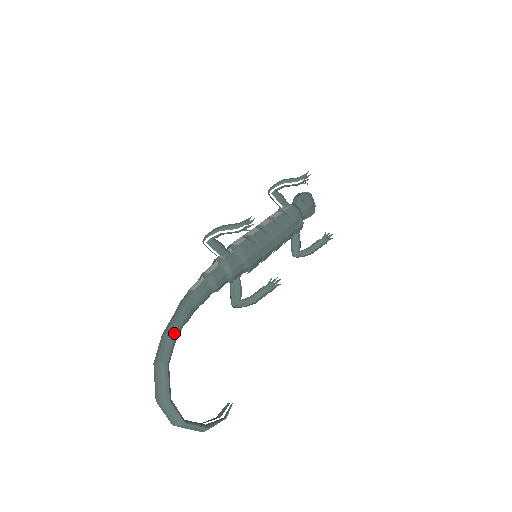
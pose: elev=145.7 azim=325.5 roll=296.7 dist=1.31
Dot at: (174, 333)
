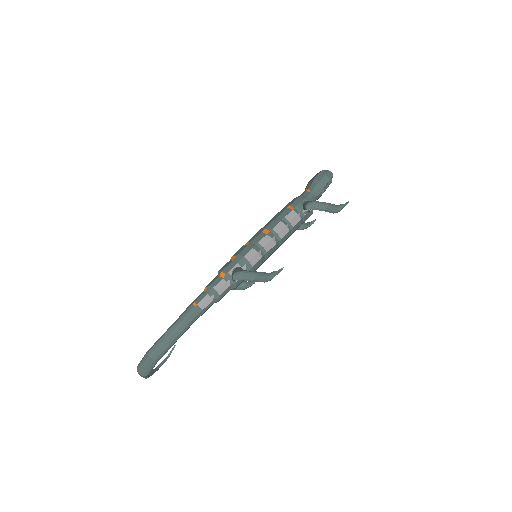
Dot at: occluded
